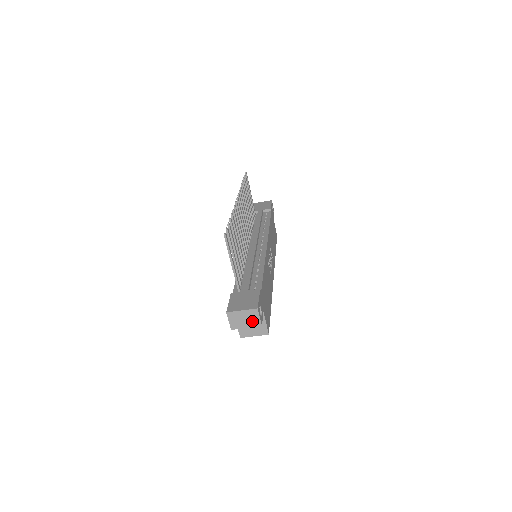
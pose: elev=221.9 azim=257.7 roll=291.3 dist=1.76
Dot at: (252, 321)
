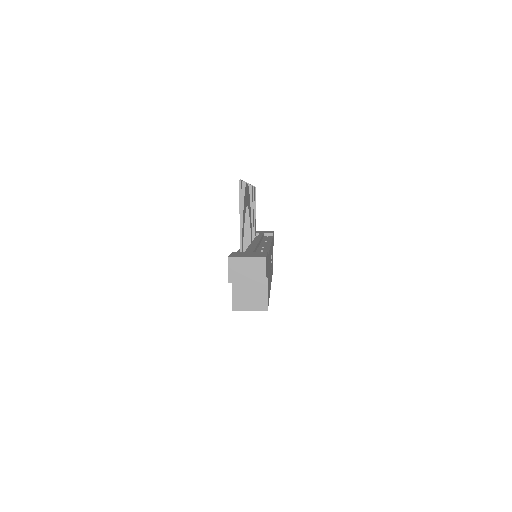
Dot at: (256, 274)
